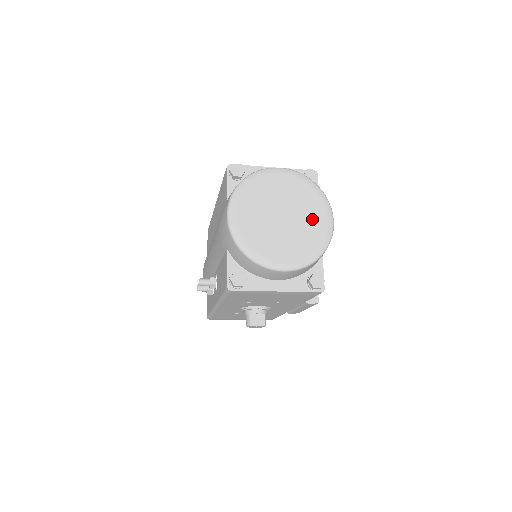
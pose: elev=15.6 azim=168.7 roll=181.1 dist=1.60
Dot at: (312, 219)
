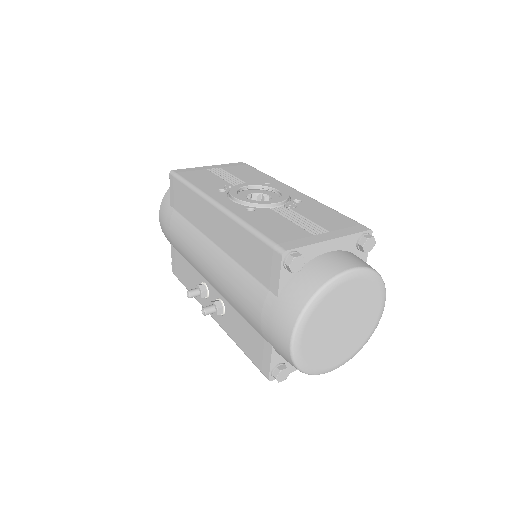
Dot at: (368, 316)
